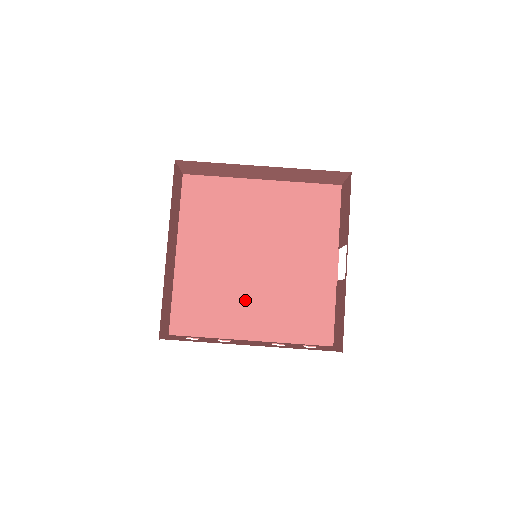
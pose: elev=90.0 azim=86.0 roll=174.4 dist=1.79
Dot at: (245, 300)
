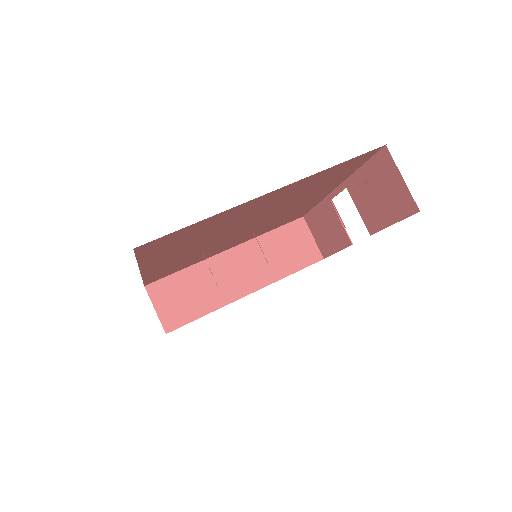
Dot at: occluded
